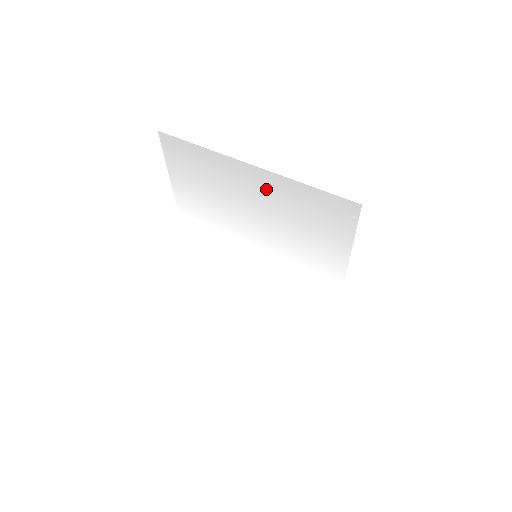
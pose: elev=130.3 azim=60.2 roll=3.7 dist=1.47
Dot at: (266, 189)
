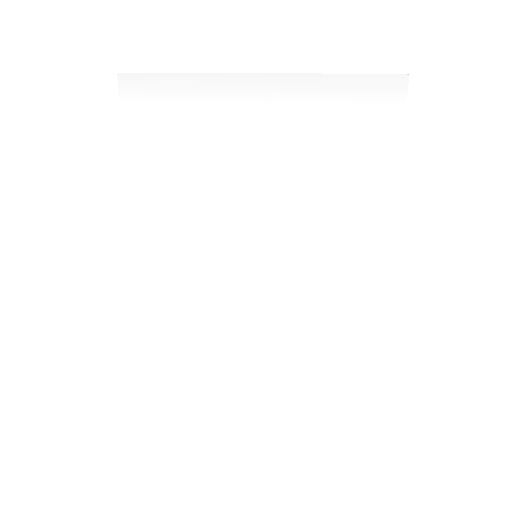
Dot at: (279, 108)
